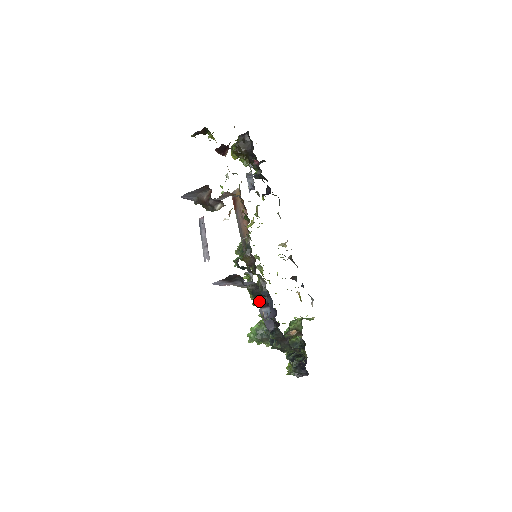
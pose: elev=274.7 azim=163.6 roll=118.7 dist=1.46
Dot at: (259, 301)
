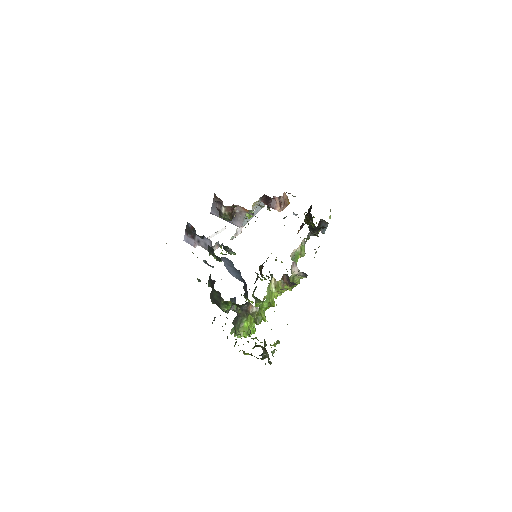
Dot at: occluded
